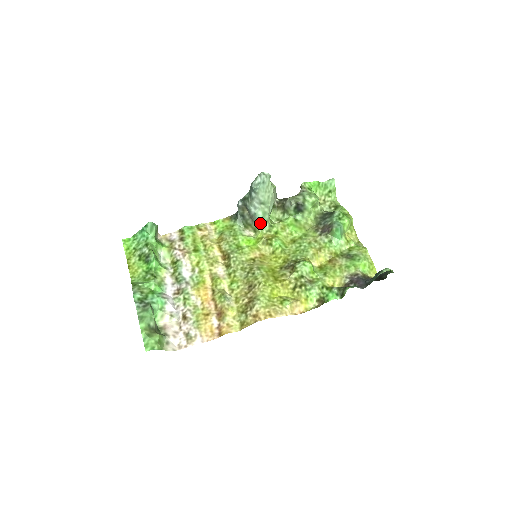
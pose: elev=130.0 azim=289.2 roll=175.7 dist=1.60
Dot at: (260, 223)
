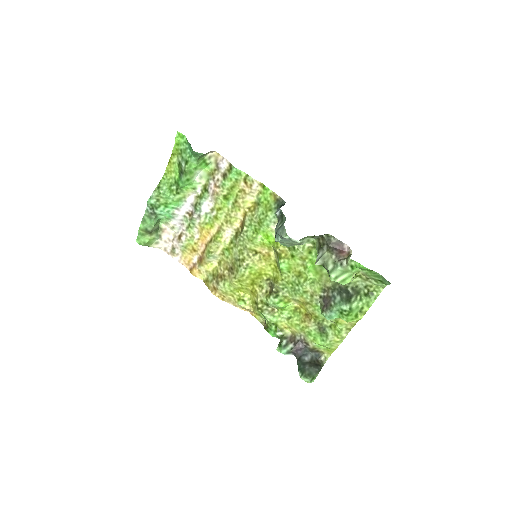
Dot at: occluded
